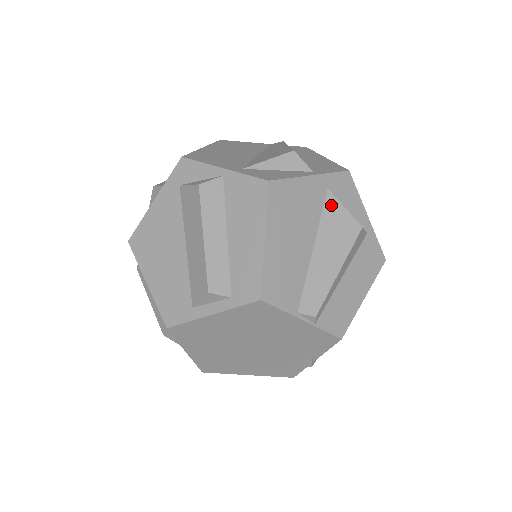
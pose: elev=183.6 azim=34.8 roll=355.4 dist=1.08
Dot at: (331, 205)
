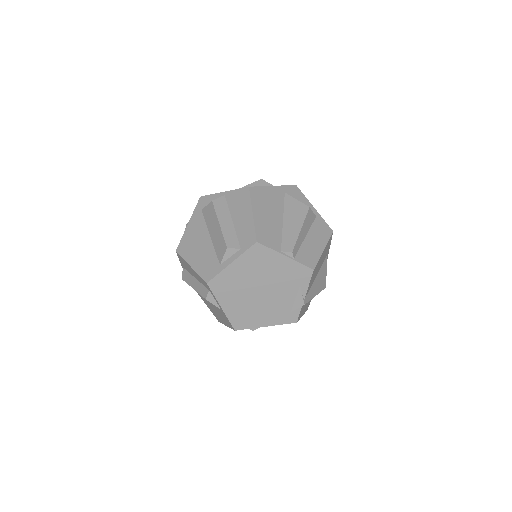
Dot at: (289, 200)
